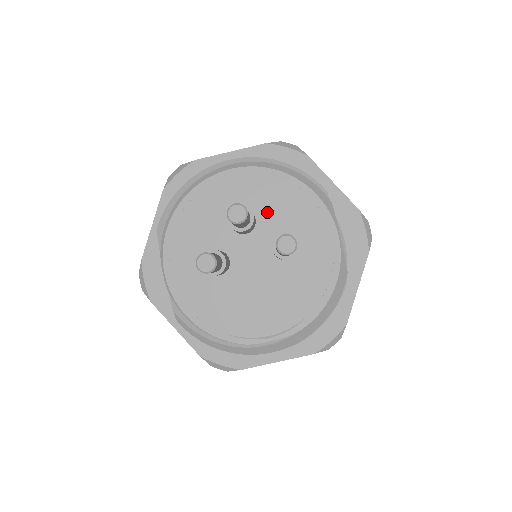
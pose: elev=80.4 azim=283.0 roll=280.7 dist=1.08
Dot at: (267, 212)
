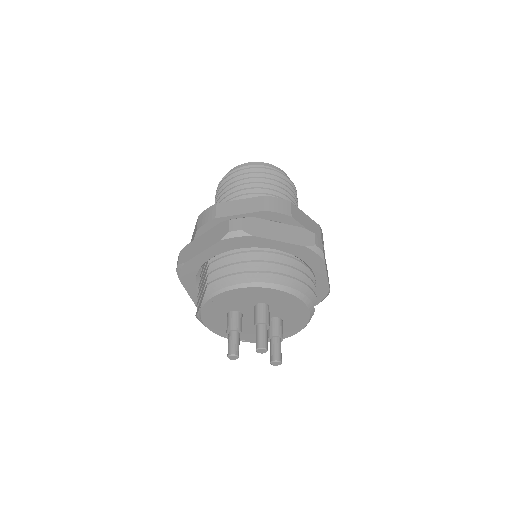
Dot at: (278, 308)
